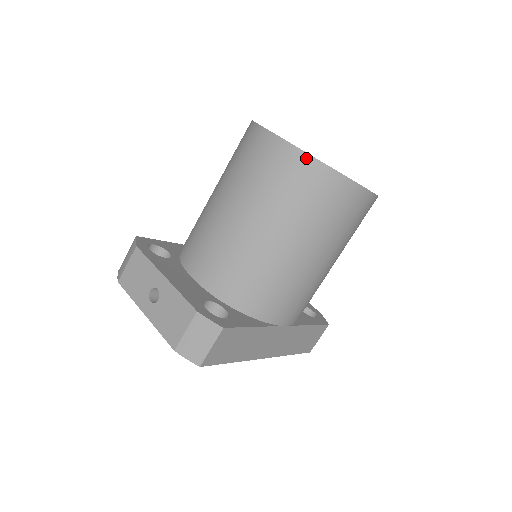
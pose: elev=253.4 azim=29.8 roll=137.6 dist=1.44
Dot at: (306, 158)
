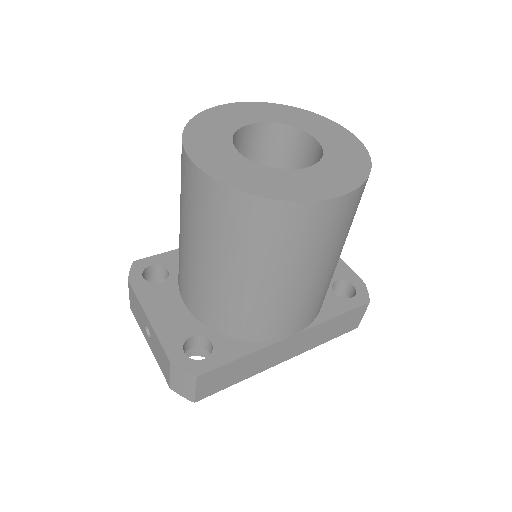
Dot at: (226, 190)
